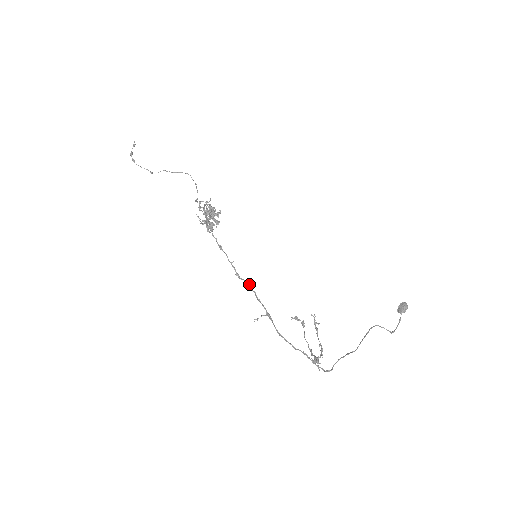
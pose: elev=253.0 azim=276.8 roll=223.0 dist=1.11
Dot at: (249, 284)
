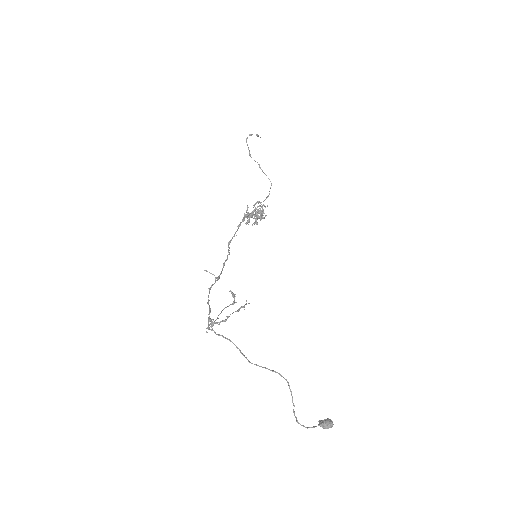
Dot at: occluded
